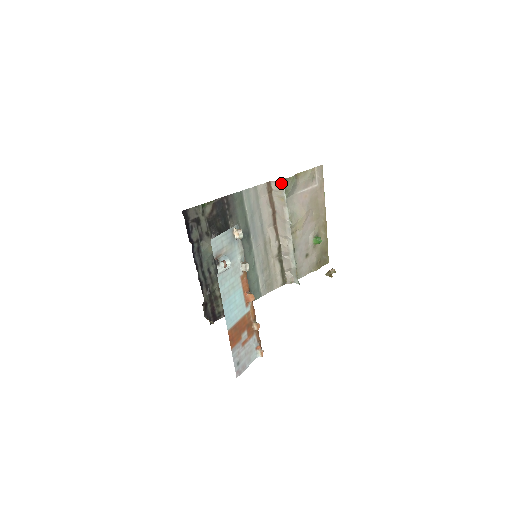
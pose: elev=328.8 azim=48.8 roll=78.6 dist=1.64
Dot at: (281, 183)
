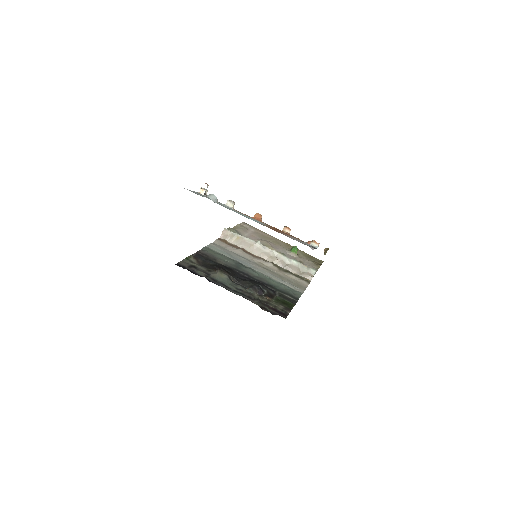
Dot at: (225, 230)
